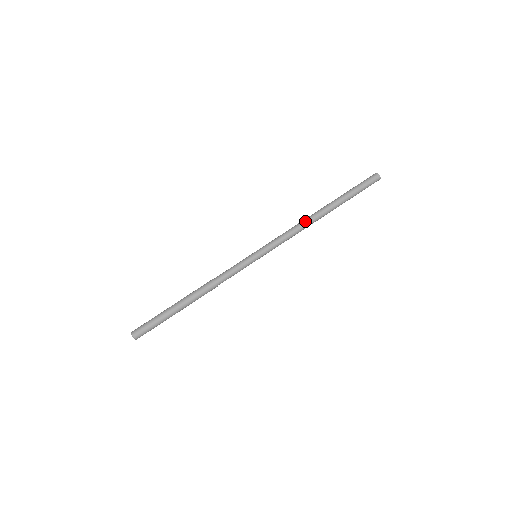
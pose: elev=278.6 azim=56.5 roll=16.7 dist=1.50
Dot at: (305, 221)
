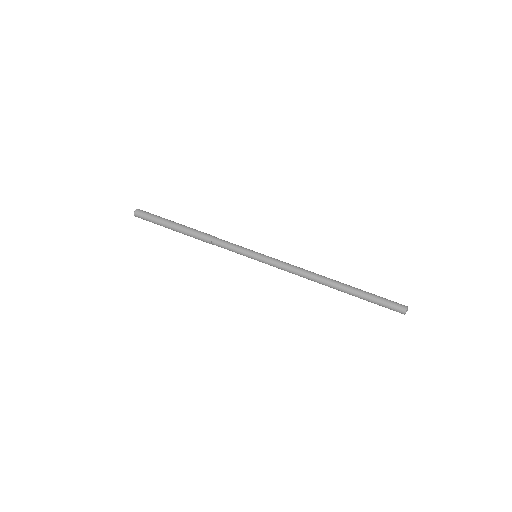
Dot at: (313, 274)
